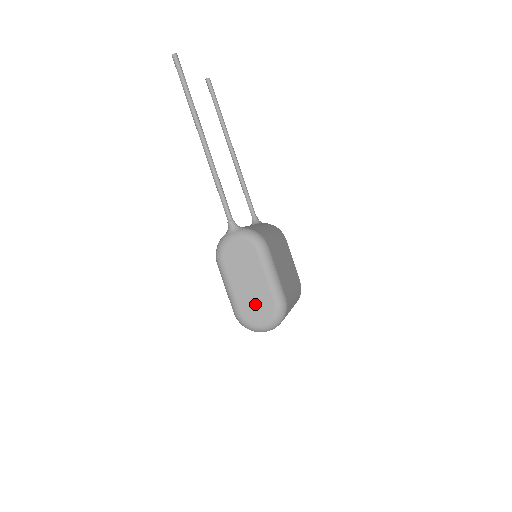
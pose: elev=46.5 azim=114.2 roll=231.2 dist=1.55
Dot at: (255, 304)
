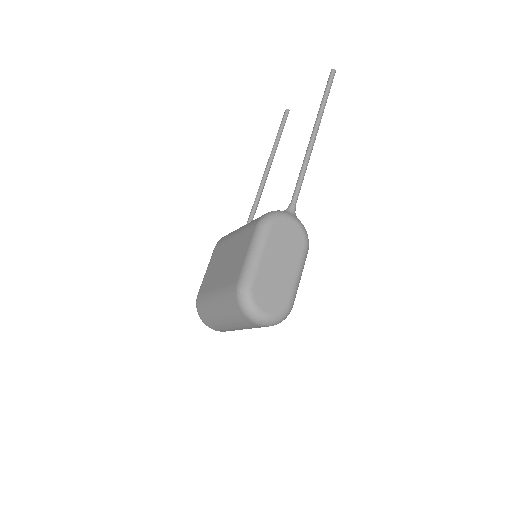
Dot at: (272, 288)
